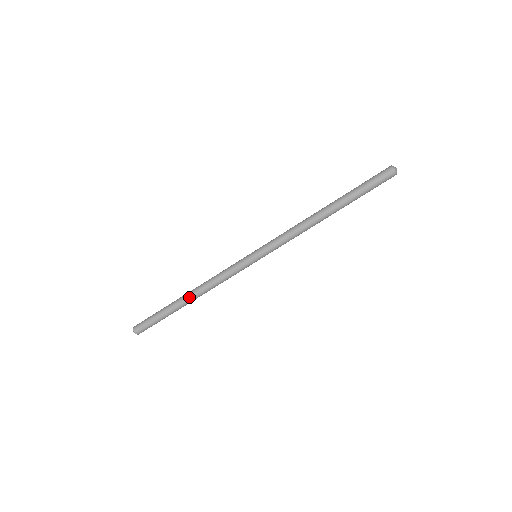
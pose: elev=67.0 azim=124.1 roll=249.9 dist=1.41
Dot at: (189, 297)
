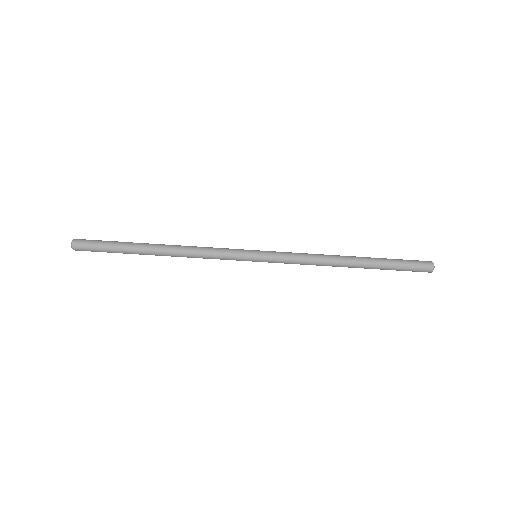
Dot at: (160, 247)
